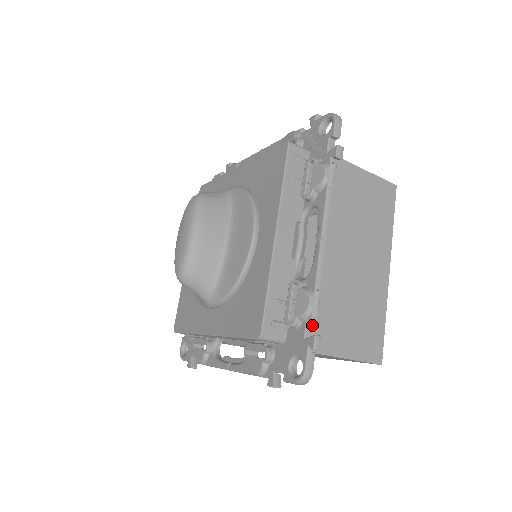
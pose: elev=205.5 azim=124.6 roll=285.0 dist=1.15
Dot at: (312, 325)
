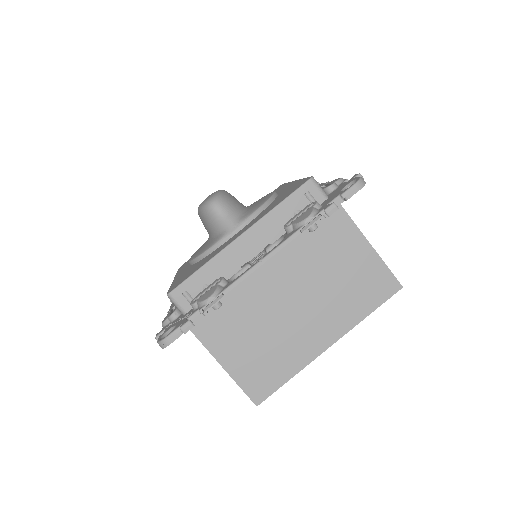
Dot at: occluded
